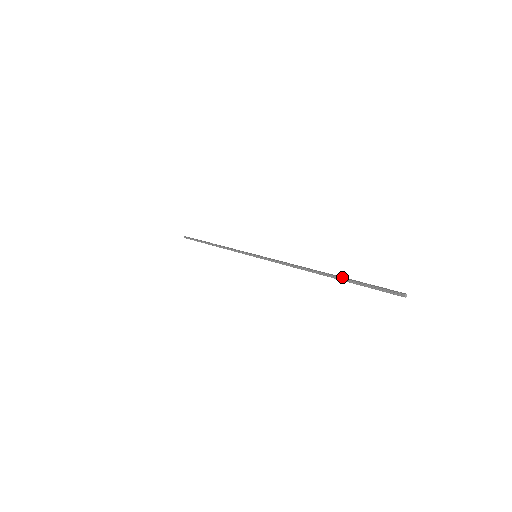
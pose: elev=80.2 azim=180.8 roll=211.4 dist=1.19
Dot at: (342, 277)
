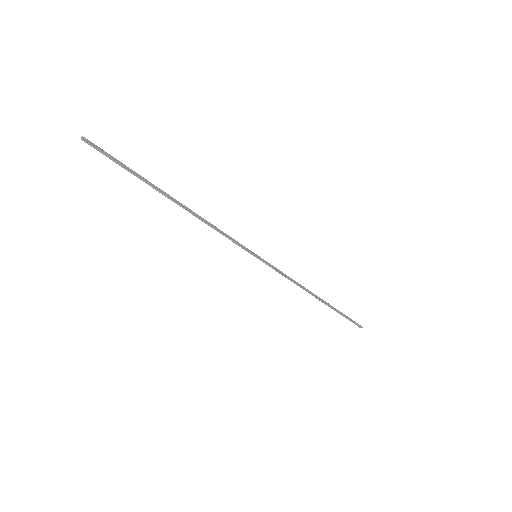
Dot at: (333, 308)
